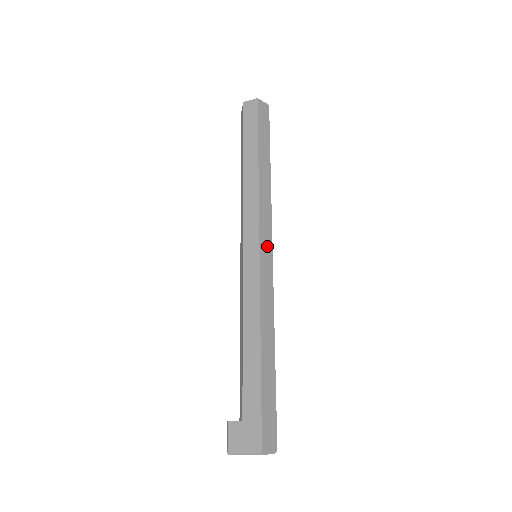
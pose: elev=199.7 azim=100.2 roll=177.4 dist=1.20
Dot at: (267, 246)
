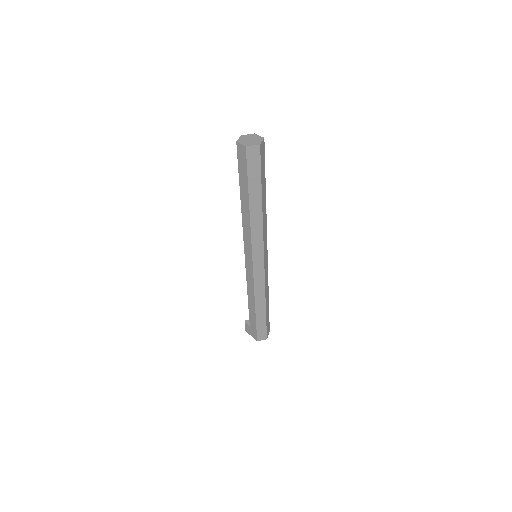
Dot at: (259, 259)
